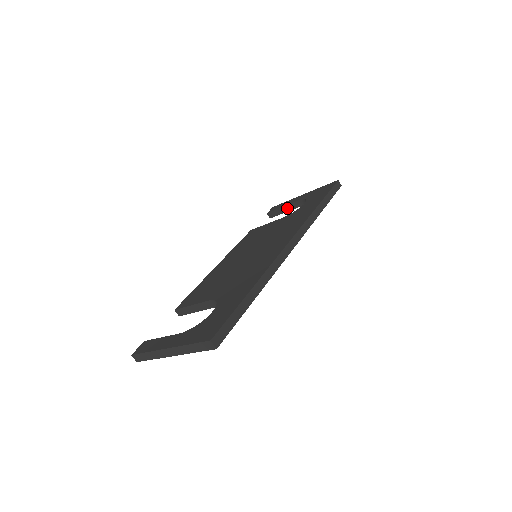
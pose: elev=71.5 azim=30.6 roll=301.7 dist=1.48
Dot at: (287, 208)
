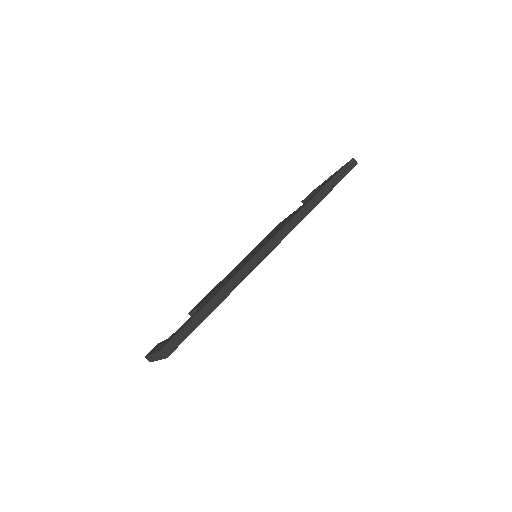
Dot at: occluded
